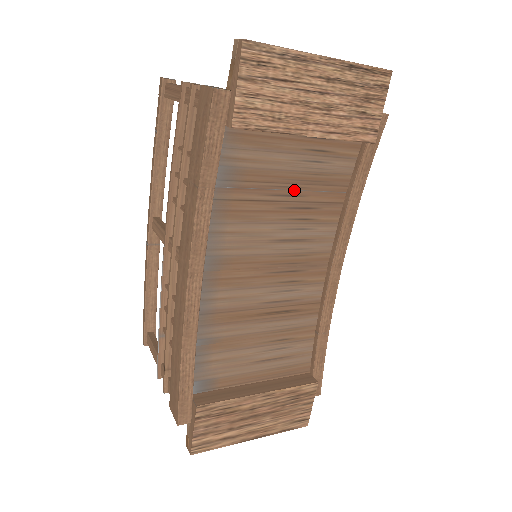
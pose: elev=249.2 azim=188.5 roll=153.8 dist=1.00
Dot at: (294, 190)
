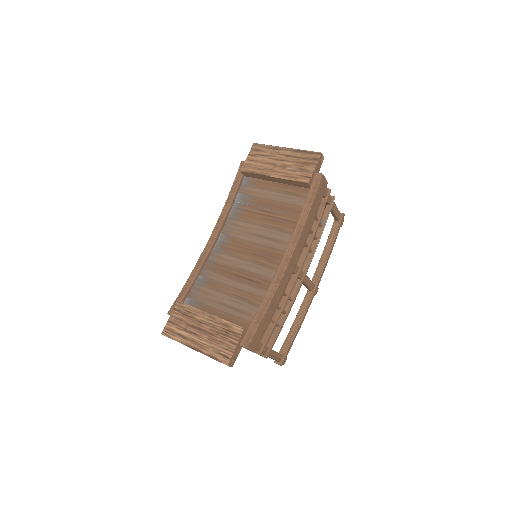
Dot at: (271, 210)
